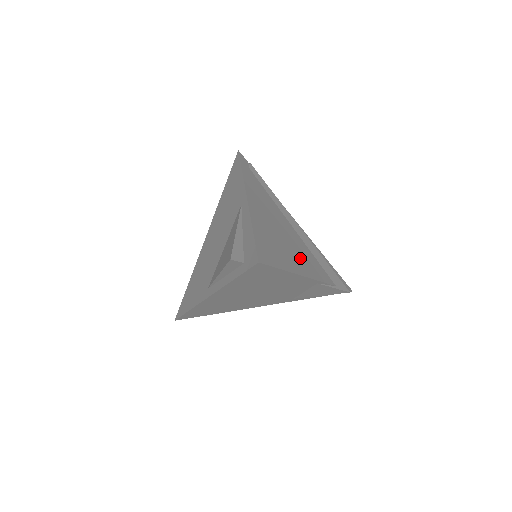
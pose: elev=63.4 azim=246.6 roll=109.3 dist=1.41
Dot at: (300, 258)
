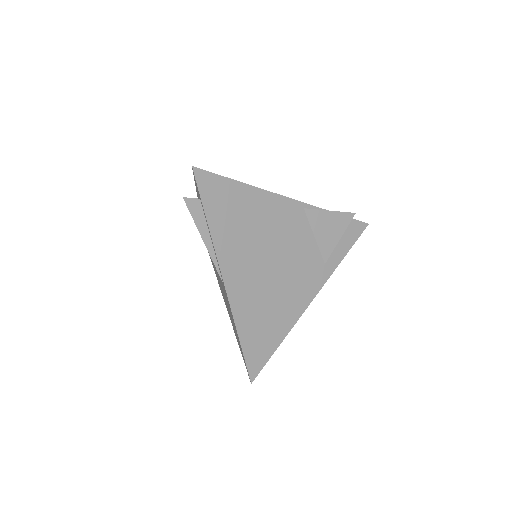
Dot at: occluded
